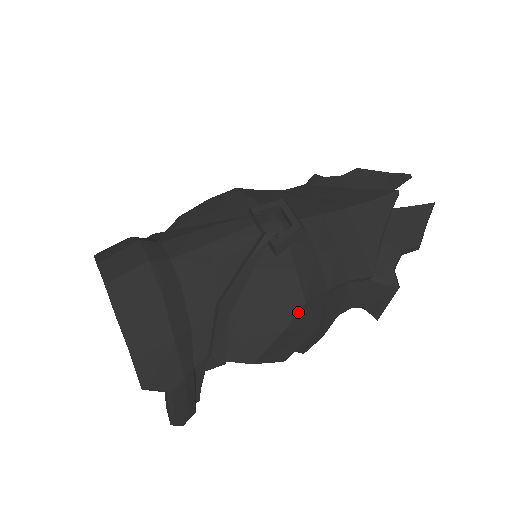
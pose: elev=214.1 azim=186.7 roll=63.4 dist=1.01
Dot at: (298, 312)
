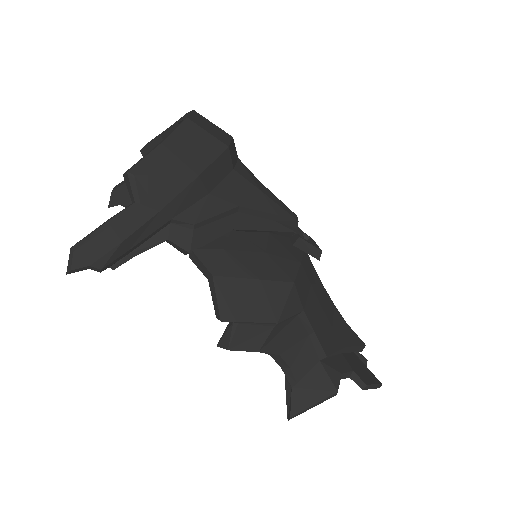
Dot at: (283, 282)
